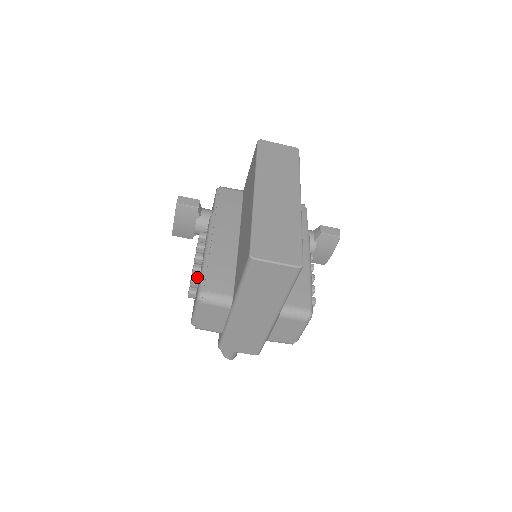
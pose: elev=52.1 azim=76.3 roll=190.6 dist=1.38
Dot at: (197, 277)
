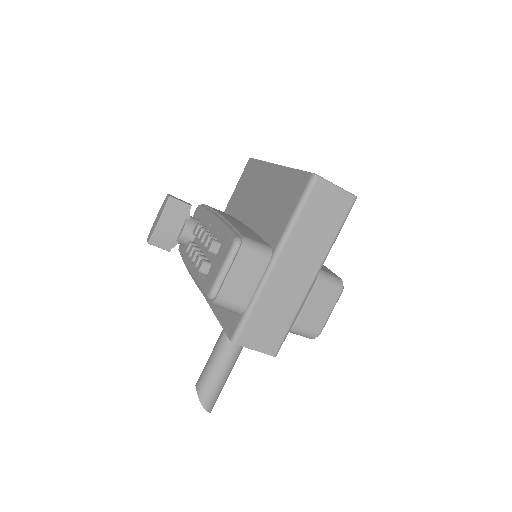
Dot at: (218, 240)
